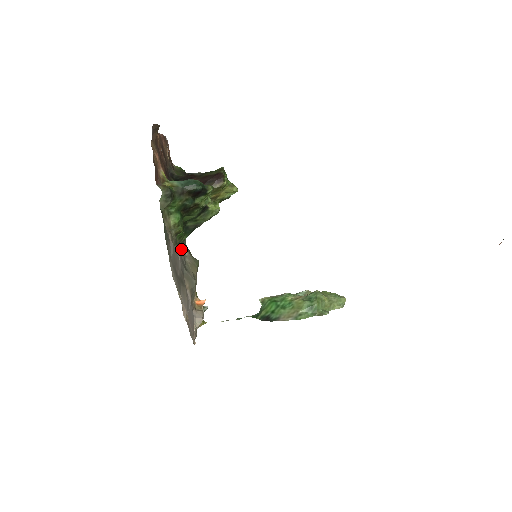
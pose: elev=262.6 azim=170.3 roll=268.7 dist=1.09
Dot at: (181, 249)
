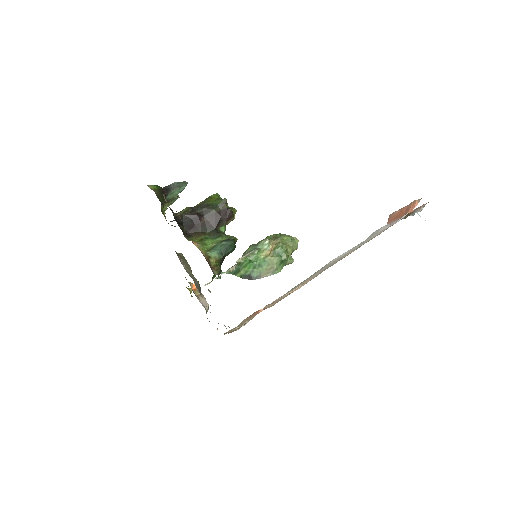
Dot at: occluded
